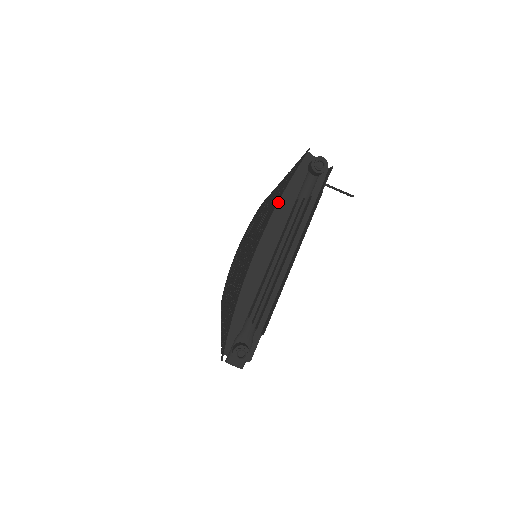
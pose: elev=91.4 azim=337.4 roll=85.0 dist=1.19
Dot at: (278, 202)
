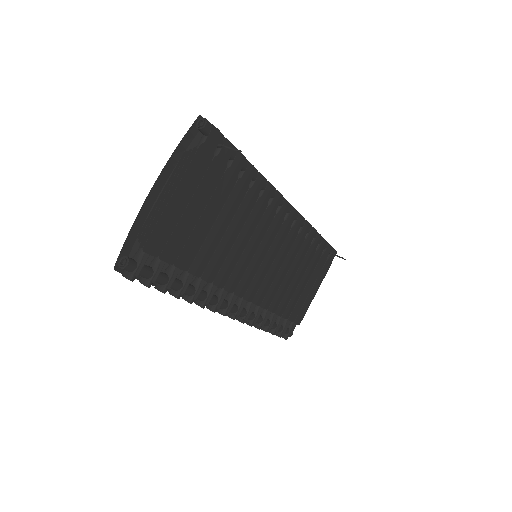
Dot at: occluded
